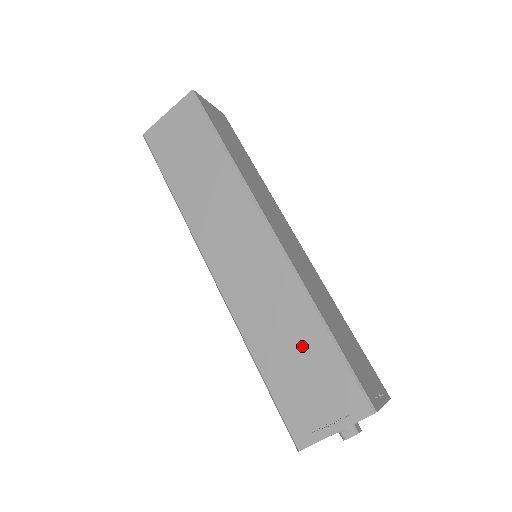
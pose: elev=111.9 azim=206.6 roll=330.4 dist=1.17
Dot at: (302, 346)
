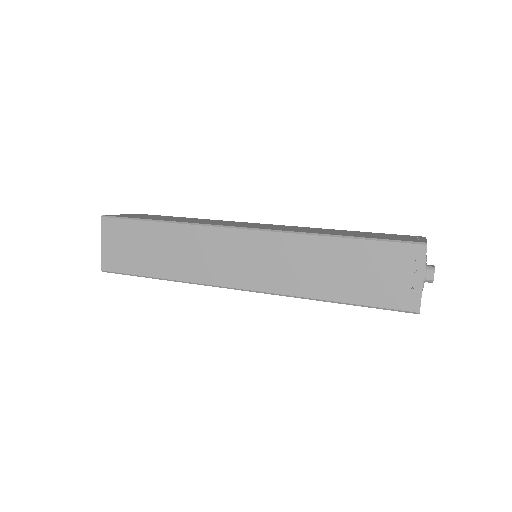
Dot at: occluded
